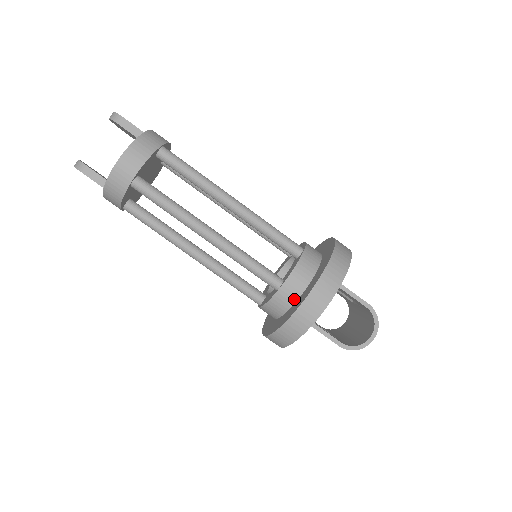
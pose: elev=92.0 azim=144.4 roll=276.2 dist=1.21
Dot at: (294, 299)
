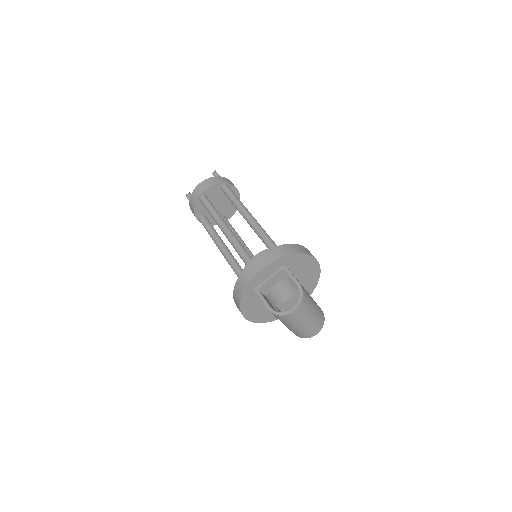
Dot at: occluded
